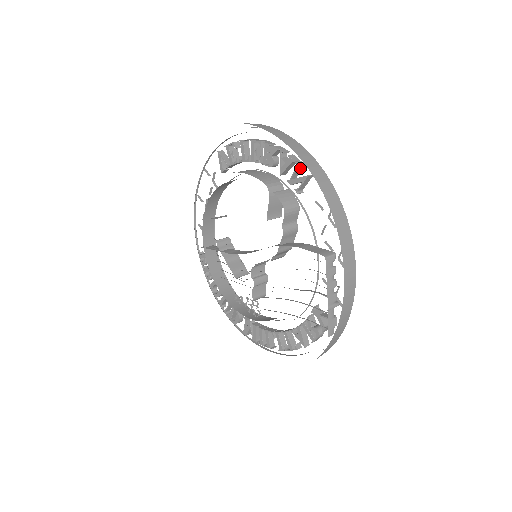
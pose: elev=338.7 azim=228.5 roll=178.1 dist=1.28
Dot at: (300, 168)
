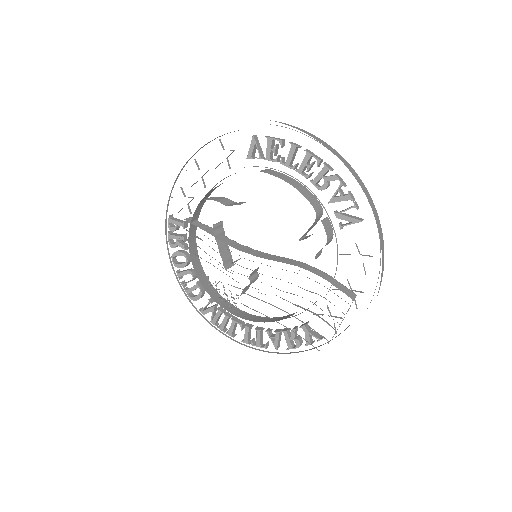
Dot at: (353, 207)
